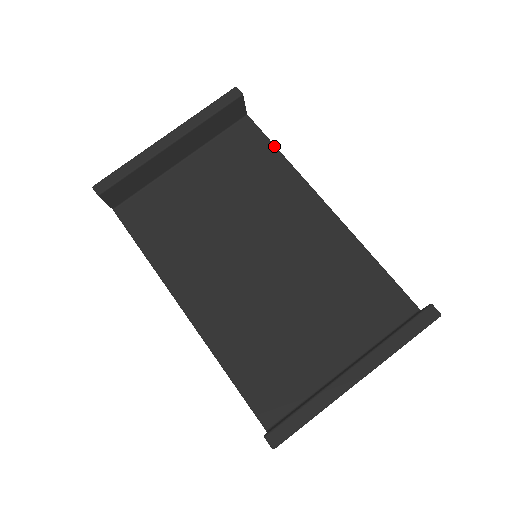
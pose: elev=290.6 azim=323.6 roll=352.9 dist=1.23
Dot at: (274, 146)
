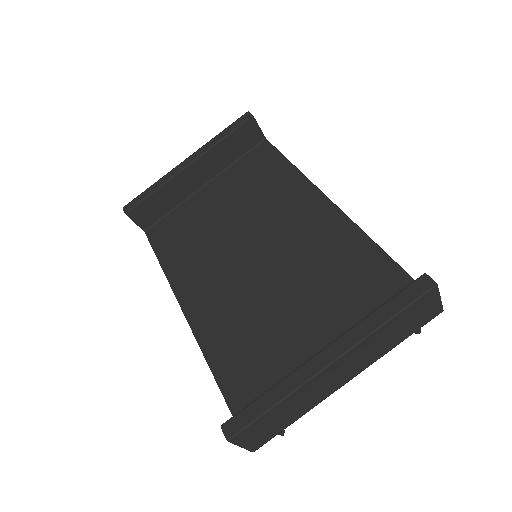
Dot at: (286, 159)
